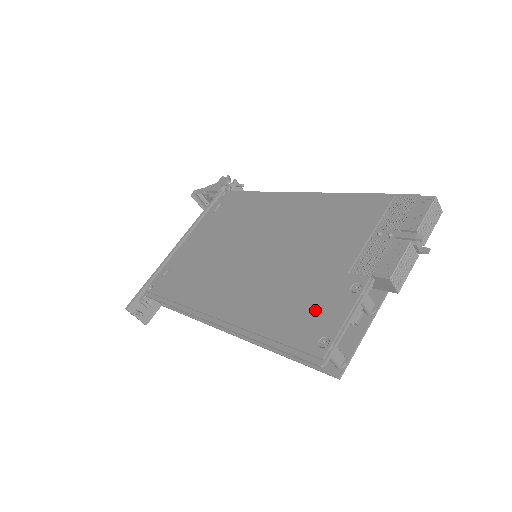
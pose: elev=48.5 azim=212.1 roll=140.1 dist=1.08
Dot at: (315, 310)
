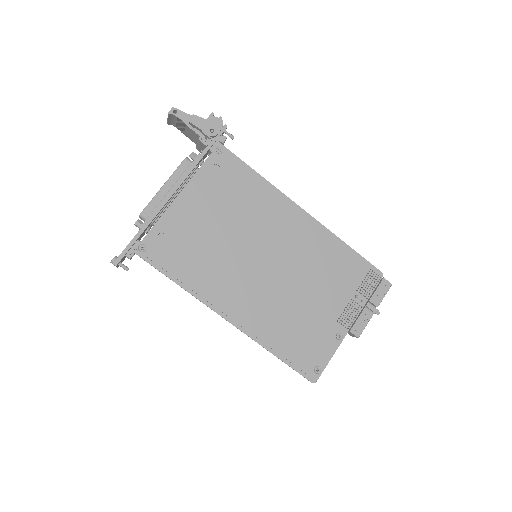
Dot at: (313, 344)
